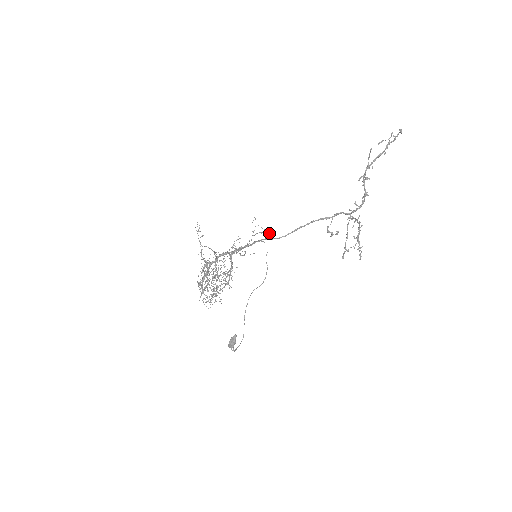
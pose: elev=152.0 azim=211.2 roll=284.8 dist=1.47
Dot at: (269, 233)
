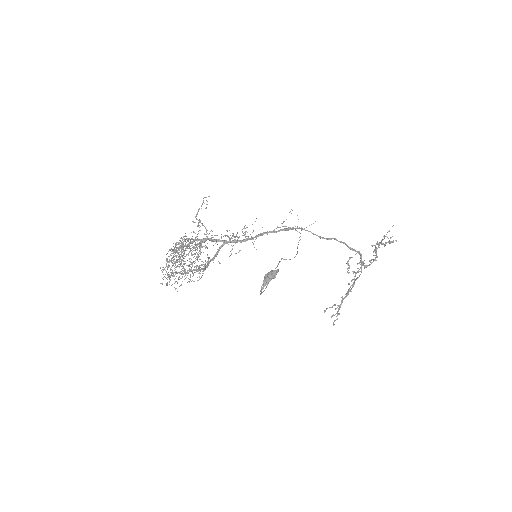
Dot at: occluded
